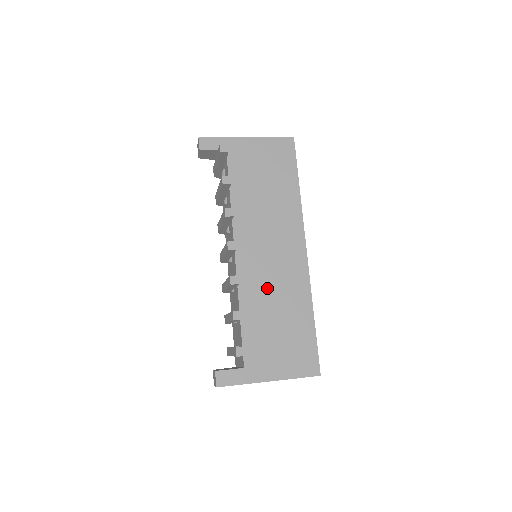
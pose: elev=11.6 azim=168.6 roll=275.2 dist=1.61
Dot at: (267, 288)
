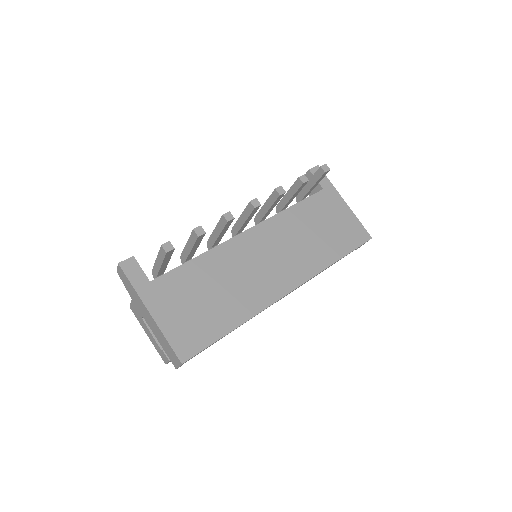
Dot at: (236, 270)
